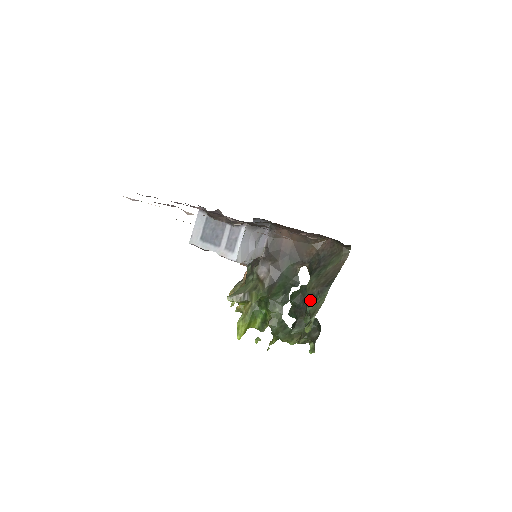
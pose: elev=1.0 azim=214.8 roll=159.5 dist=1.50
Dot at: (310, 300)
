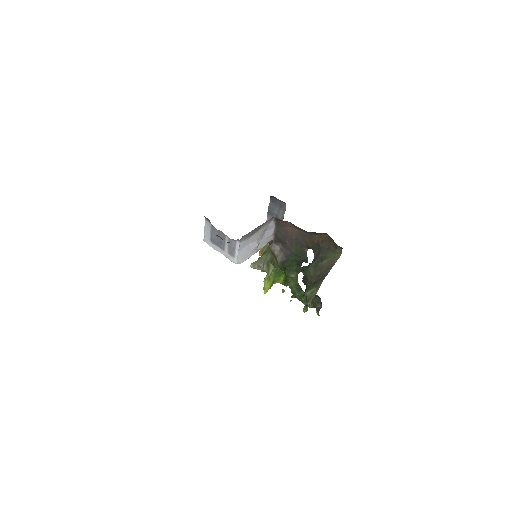
Dot at: (309, 286)
